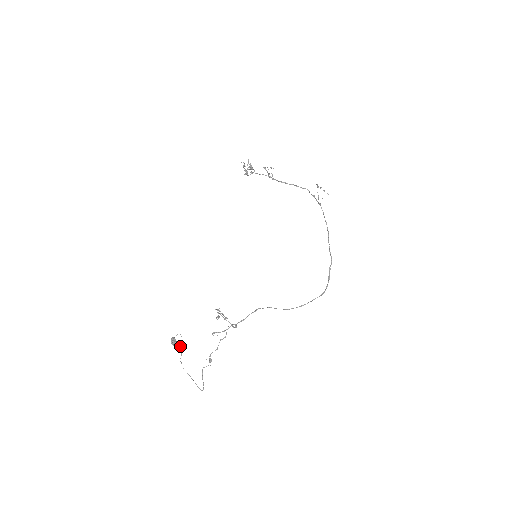
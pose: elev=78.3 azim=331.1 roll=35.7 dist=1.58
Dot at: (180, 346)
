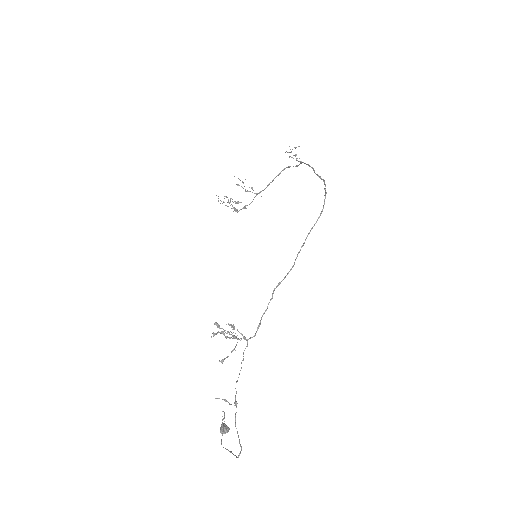
Dot at: occluded
